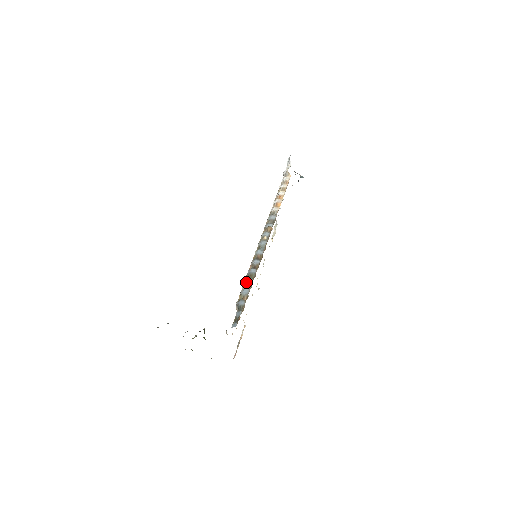
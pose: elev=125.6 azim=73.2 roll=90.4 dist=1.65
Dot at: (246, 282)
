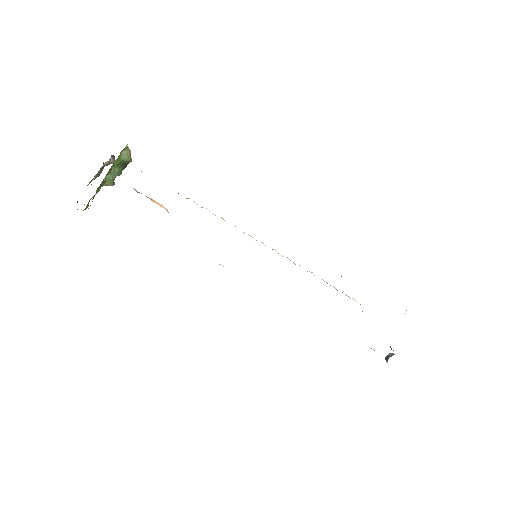
Dot at: occluded
